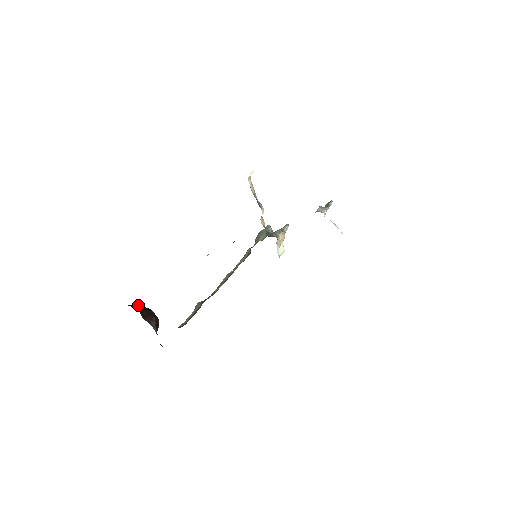
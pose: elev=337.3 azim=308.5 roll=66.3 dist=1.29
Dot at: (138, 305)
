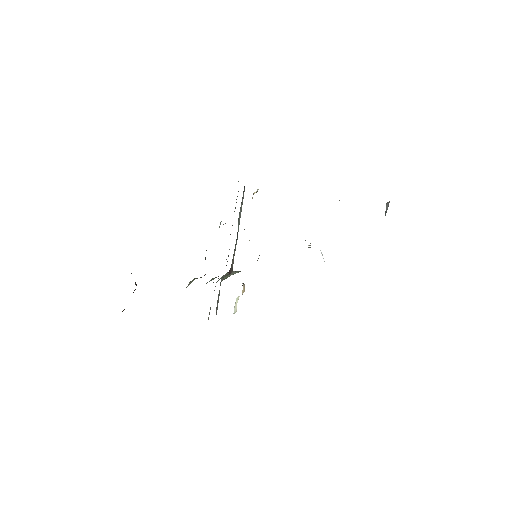
Dot at: occluded
